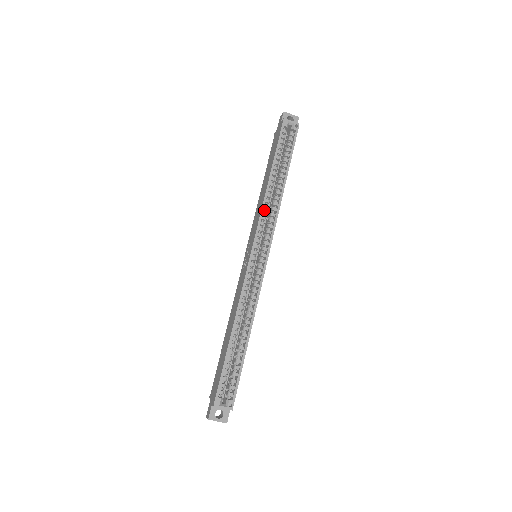
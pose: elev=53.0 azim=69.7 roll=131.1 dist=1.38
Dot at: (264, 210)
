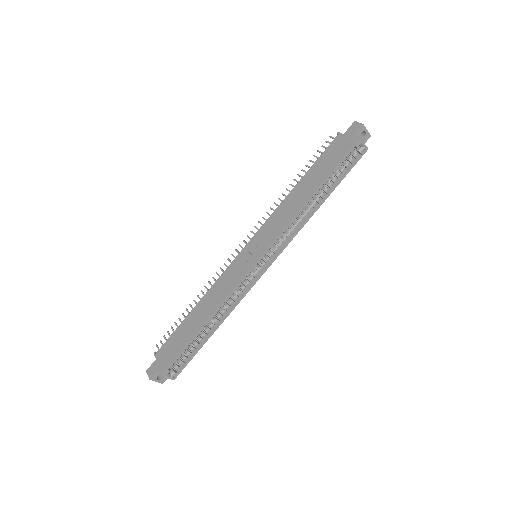
Dot at: (289, 224)
